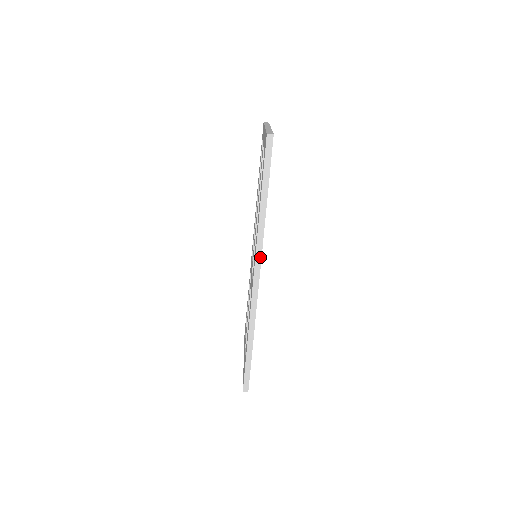
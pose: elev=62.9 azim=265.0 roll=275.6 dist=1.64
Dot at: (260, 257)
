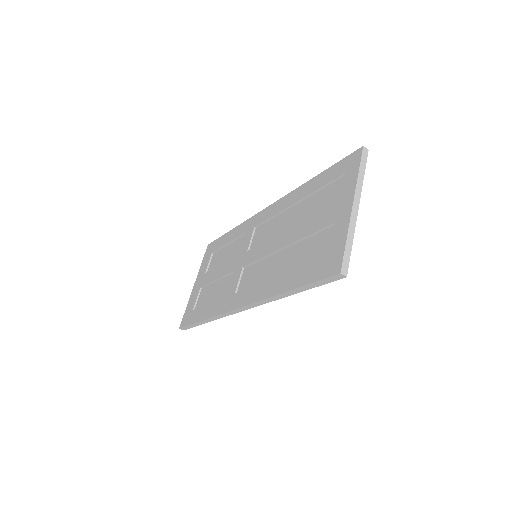
Dot at: (255, 306)
